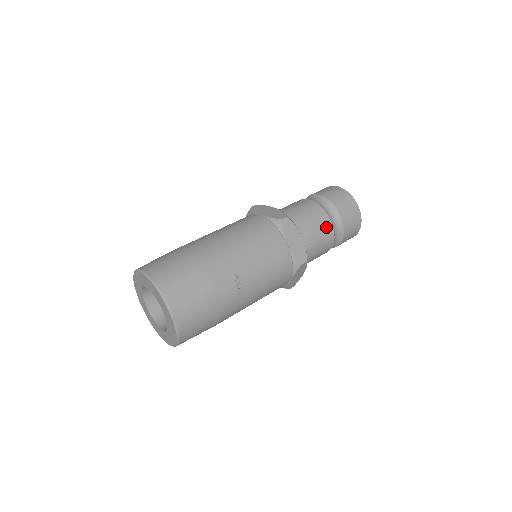
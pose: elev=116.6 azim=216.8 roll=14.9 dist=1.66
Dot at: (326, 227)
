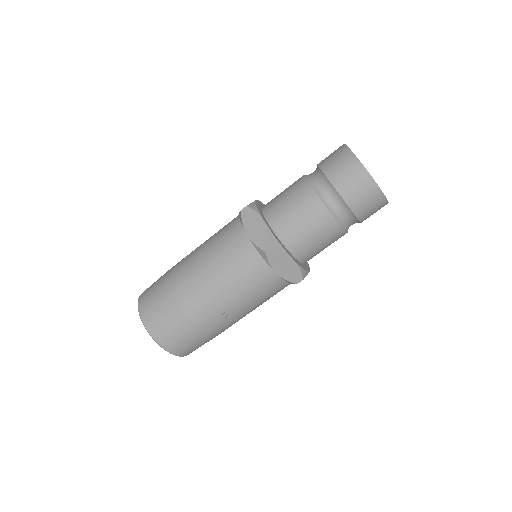
Dot at: (331, 230)
